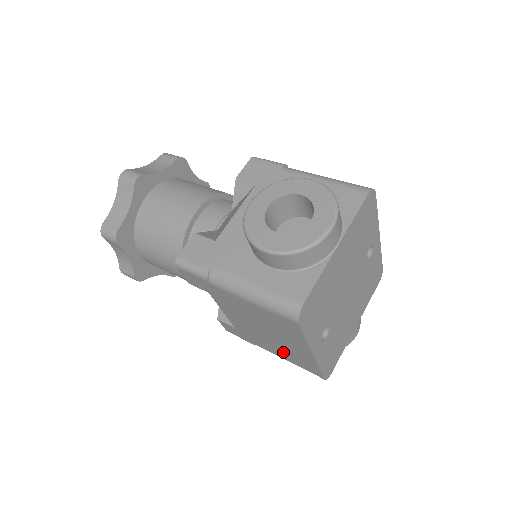
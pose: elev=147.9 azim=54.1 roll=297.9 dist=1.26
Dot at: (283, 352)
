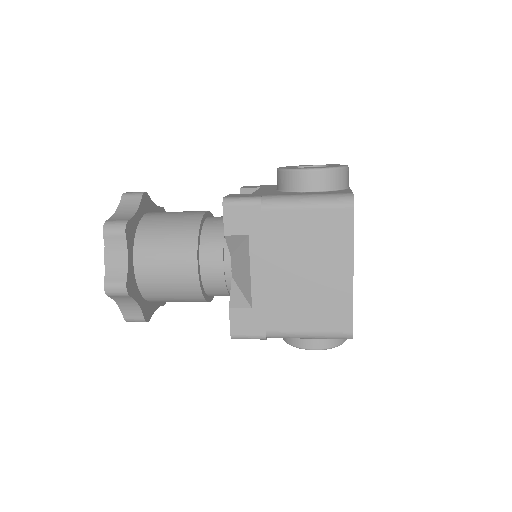
Dot at: (311, 309)
